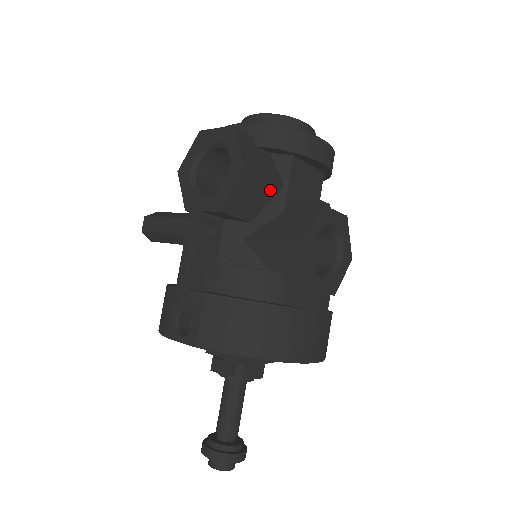
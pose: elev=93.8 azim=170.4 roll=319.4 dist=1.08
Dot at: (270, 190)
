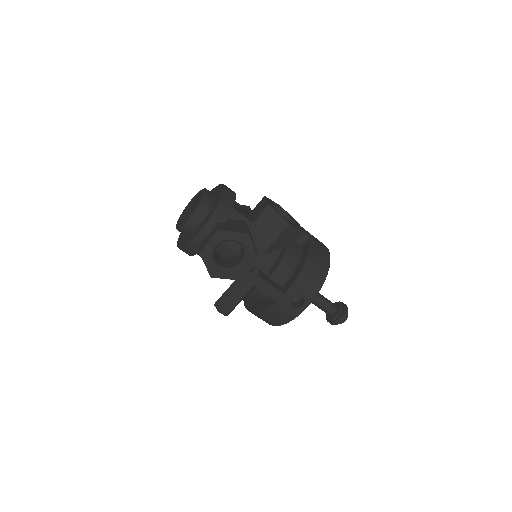
Dot at: occluded
